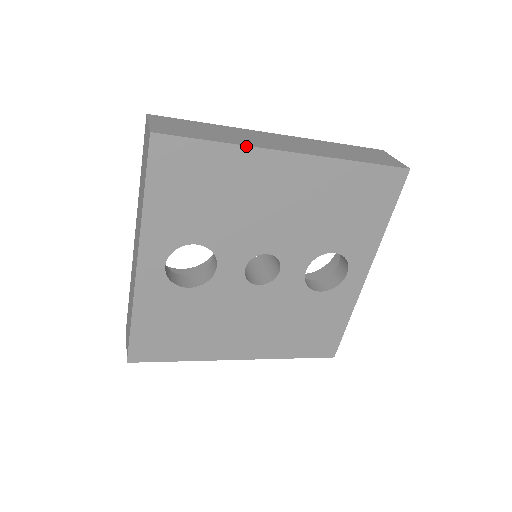
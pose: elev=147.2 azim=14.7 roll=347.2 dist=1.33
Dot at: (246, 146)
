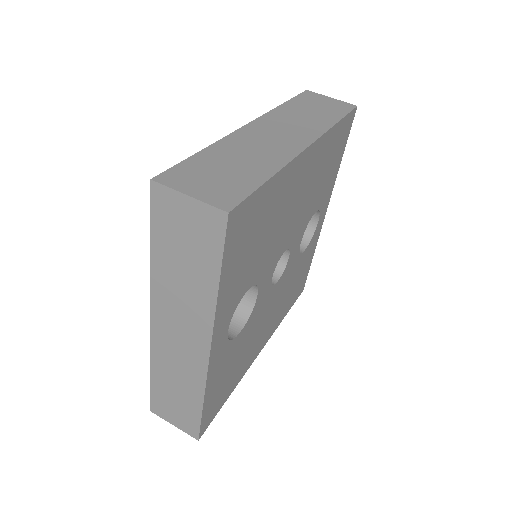
Dot at: (286, 165)
